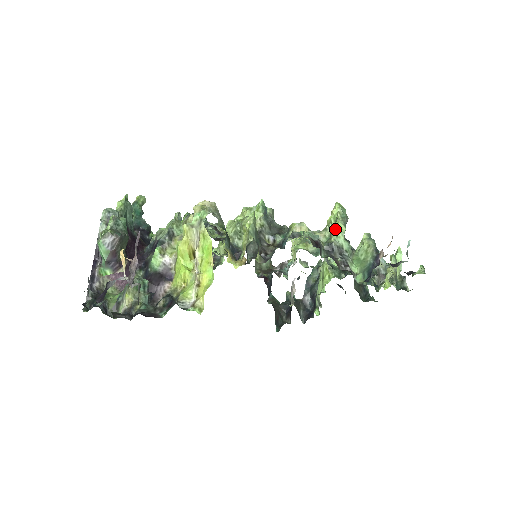
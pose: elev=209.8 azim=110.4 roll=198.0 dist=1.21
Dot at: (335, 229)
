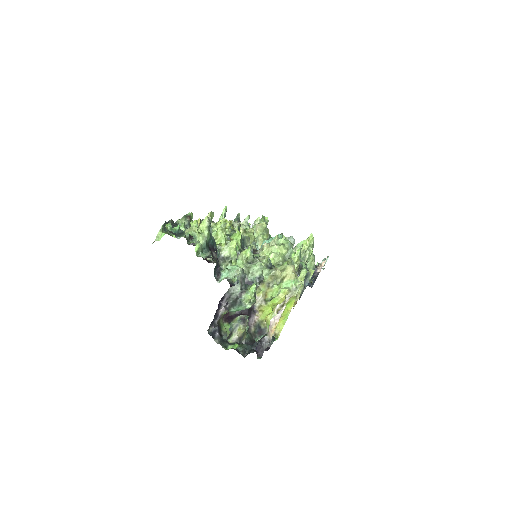
Dot at: (309, 255)
